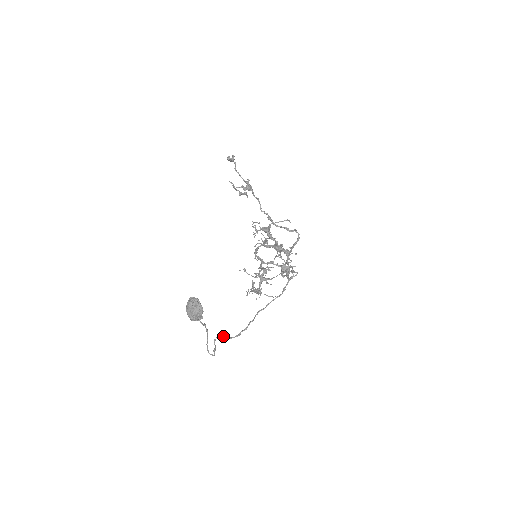
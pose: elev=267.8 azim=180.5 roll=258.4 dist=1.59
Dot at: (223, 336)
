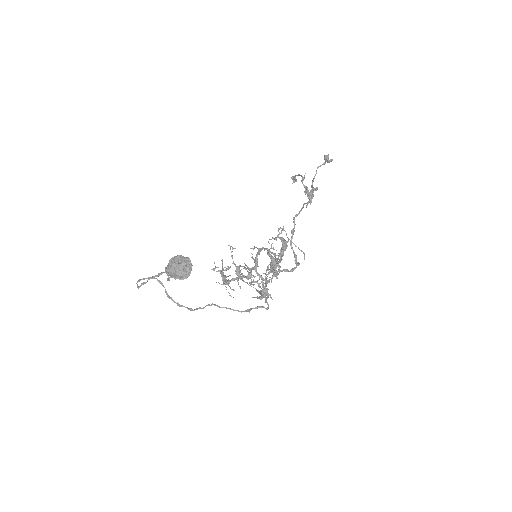
Dot at: occluded
